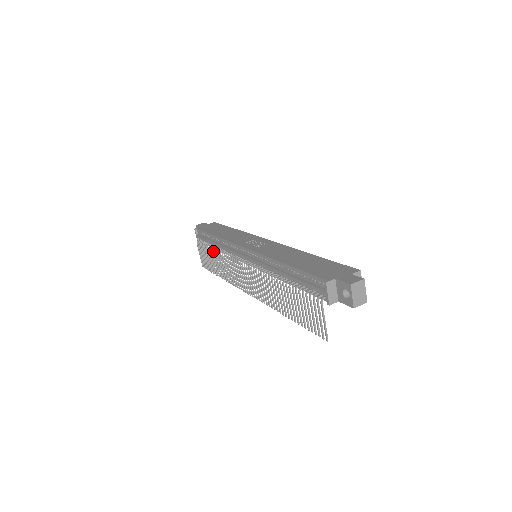
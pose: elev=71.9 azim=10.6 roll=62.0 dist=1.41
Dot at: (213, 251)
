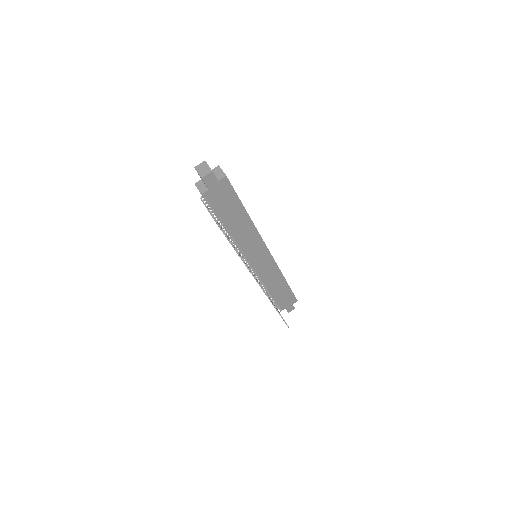
Dot at: occluded
